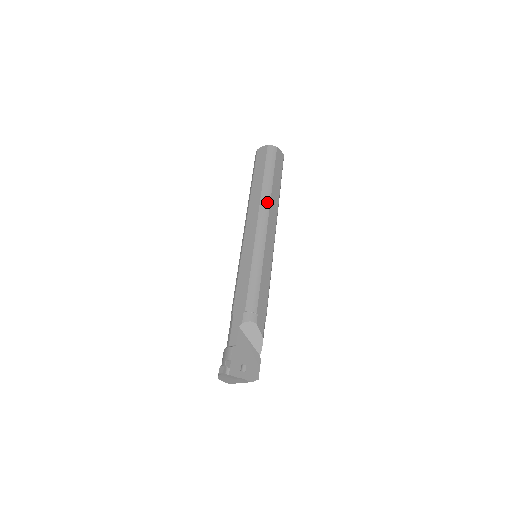
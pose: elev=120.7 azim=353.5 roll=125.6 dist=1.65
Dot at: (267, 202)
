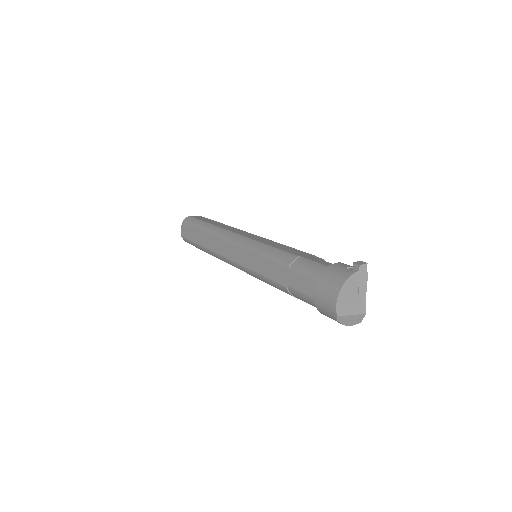
Dot at: occluded
